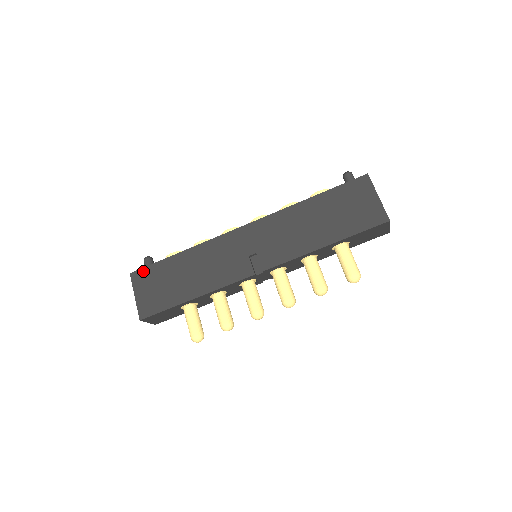
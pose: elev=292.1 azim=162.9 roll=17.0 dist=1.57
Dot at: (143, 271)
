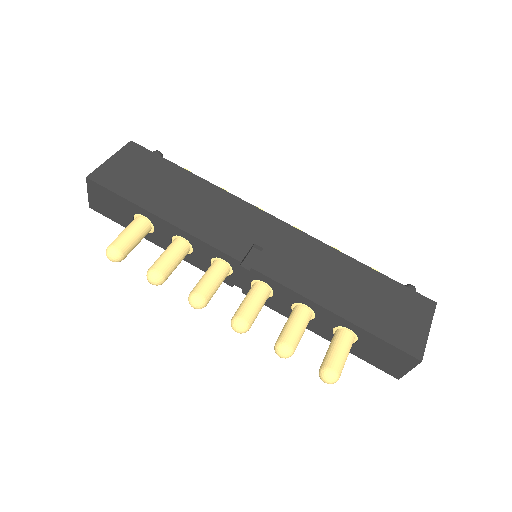
Dot at: (145, 151)
